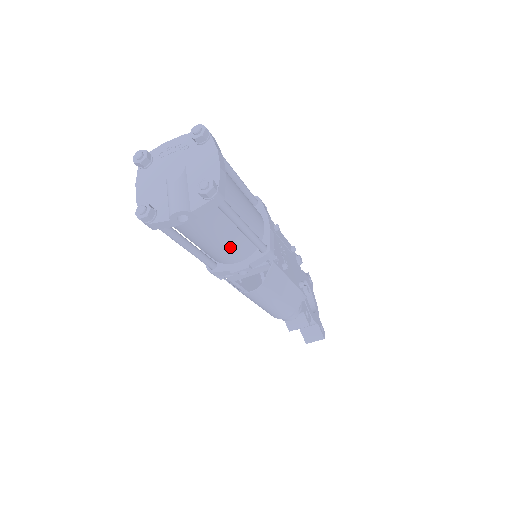
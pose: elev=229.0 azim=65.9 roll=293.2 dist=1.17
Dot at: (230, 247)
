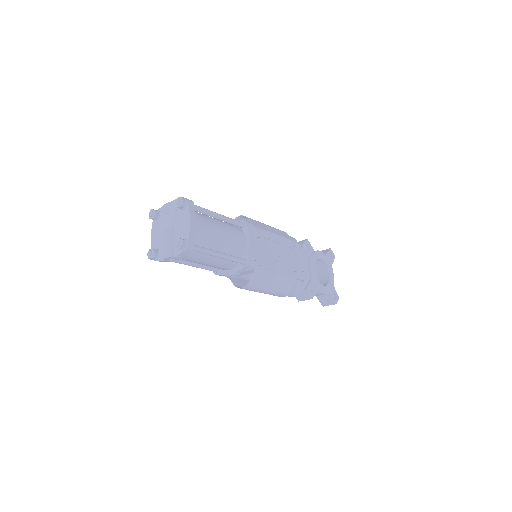
Dot at: (217, 264)
